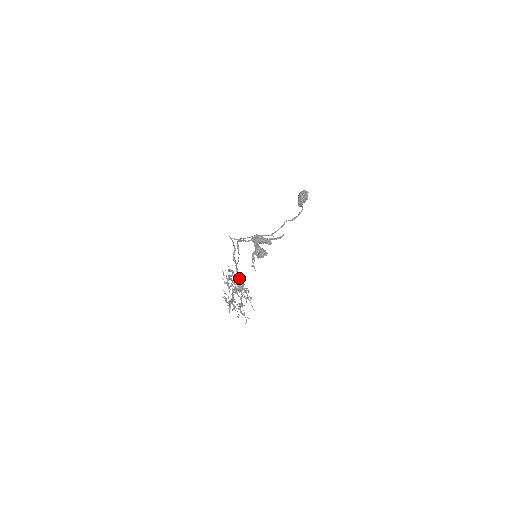
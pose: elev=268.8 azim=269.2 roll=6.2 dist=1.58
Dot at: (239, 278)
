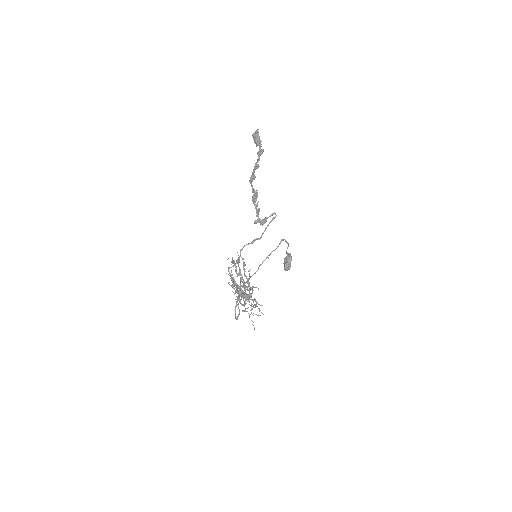
Dot at: (243, 291)
